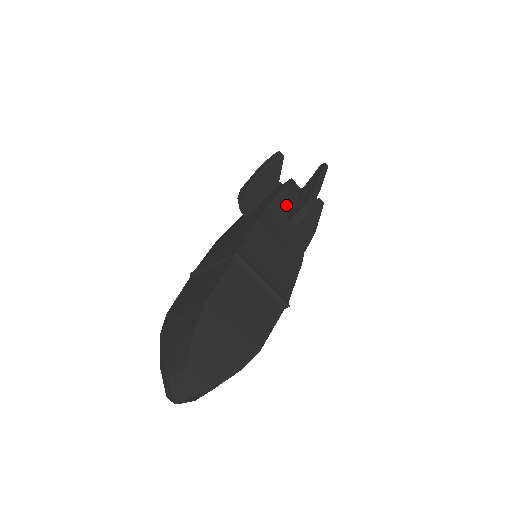
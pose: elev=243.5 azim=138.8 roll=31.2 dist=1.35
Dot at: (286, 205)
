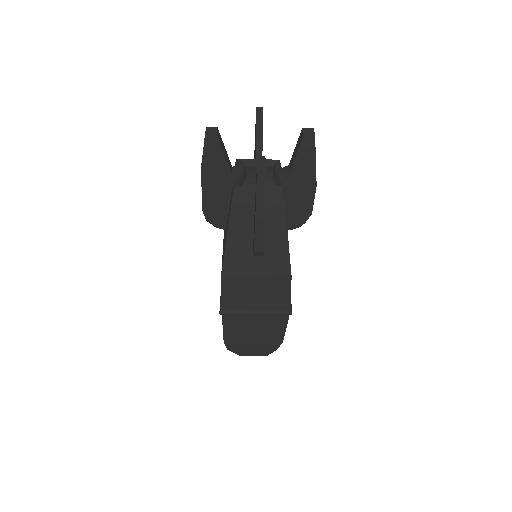
Dot at: (244, 233)
